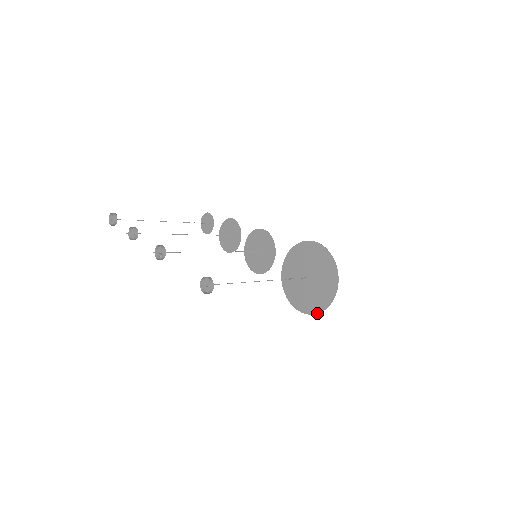
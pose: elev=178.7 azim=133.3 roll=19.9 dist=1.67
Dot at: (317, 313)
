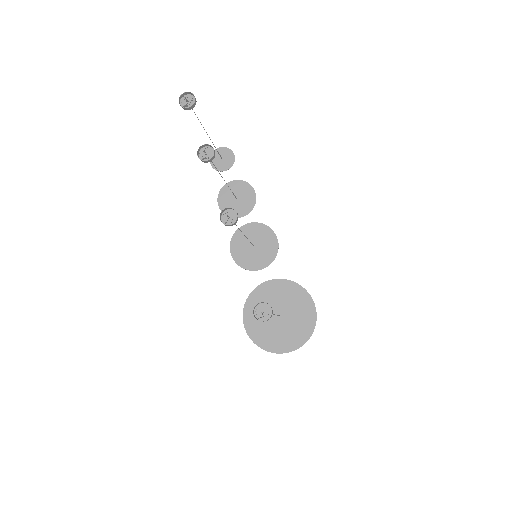
Dot at: (261, 347)
